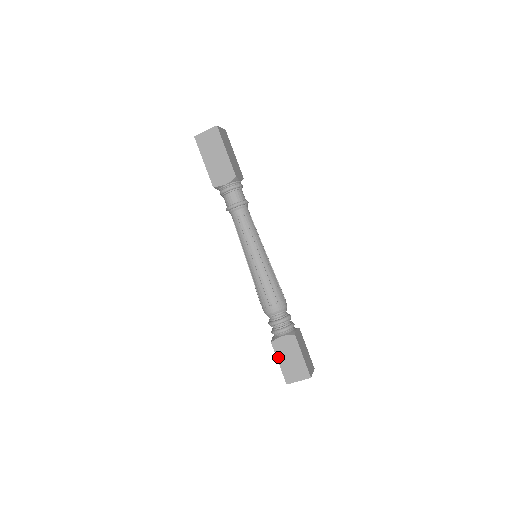
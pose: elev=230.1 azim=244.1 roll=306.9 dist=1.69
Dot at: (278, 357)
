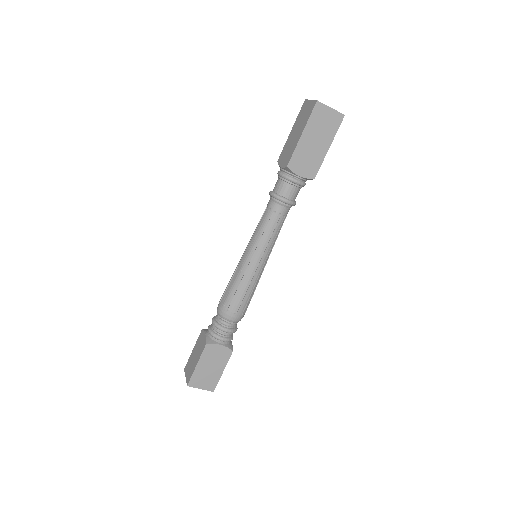
Dot at: (201, 360)
